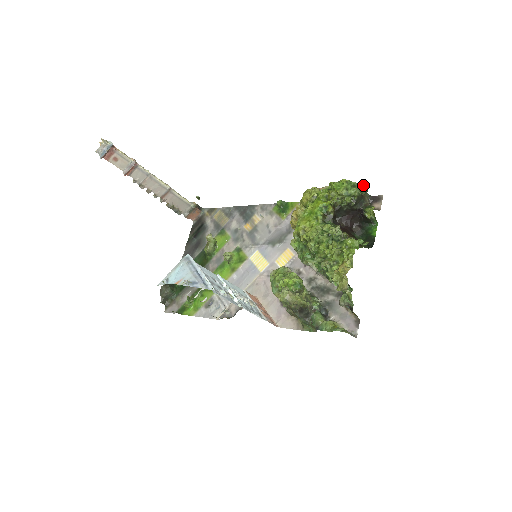
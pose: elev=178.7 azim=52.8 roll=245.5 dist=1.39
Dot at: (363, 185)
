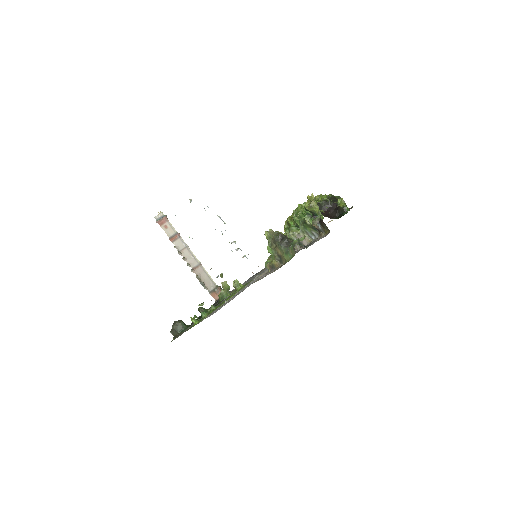
Dot at: (337, 196)
